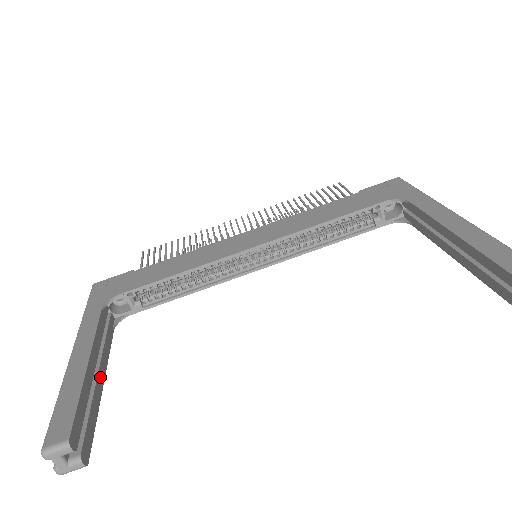
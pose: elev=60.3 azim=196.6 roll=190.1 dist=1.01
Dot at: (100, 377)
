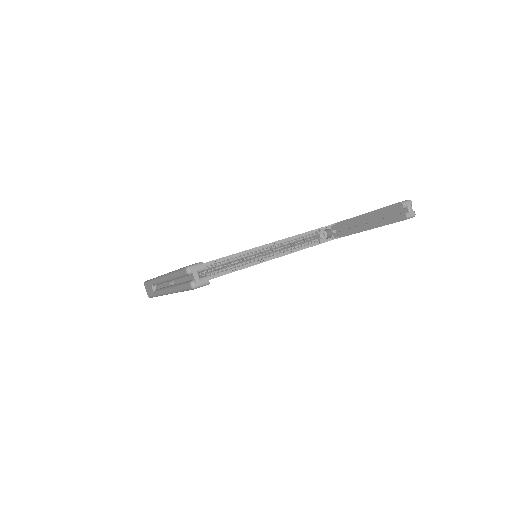
Dot at: occluded
